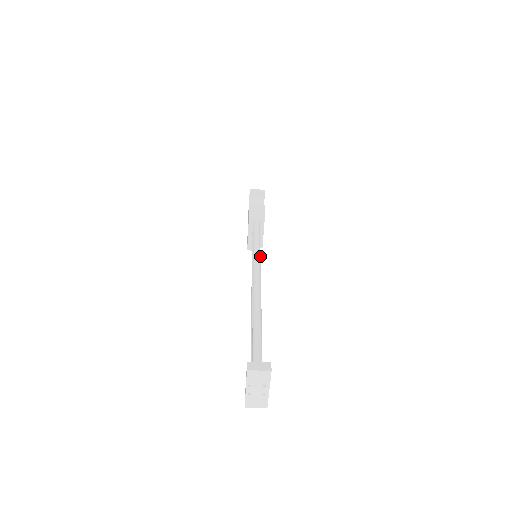
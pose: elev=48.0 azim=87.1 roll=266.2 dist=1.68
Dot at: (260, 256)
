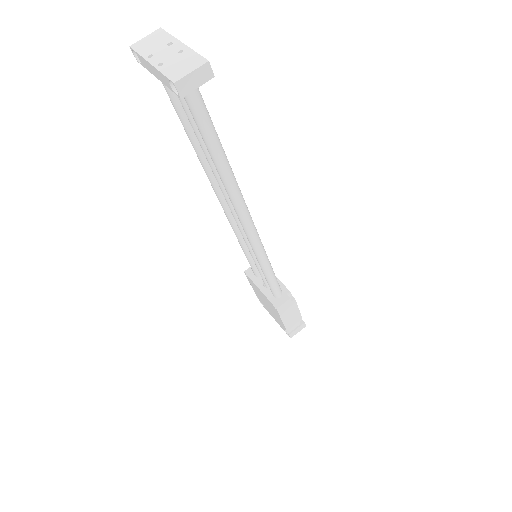
Dot at: occluded
